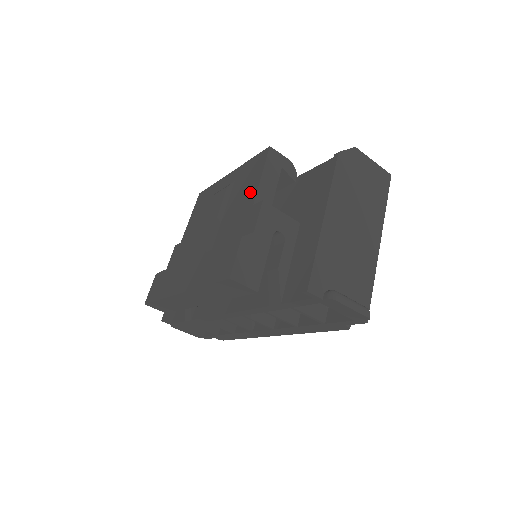
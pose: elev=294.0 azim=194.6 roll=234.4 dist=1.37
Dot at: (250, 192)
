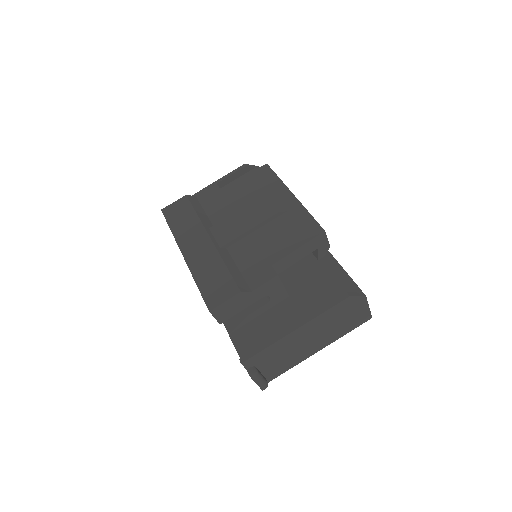
Dot at: (281, 248)
